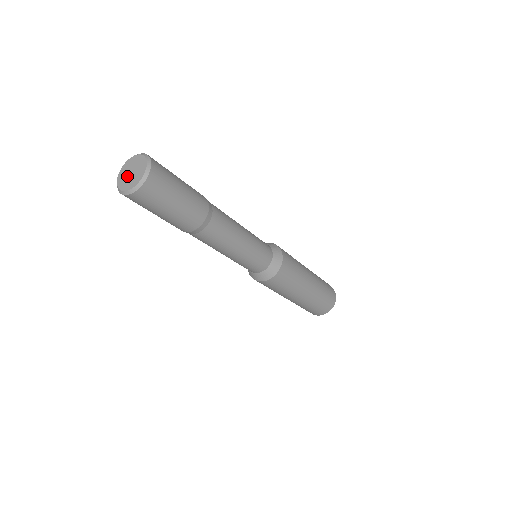
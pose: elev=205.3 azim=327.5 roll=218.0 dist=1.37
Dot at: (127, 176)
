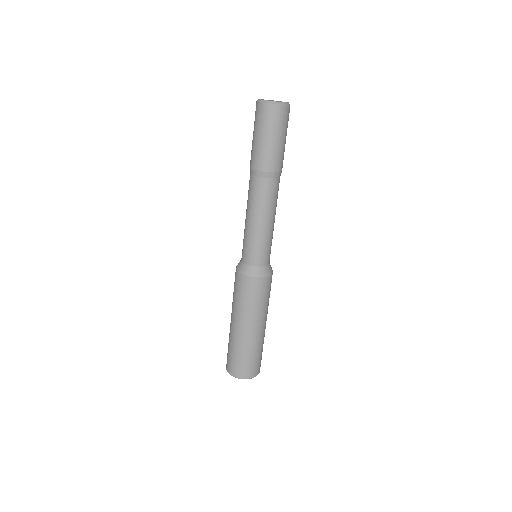
Dot at: occluded
